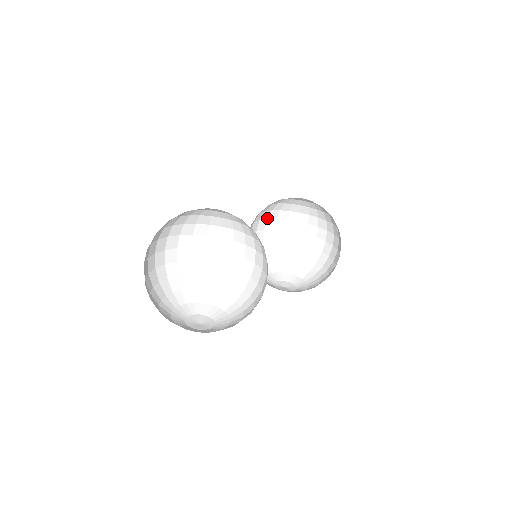
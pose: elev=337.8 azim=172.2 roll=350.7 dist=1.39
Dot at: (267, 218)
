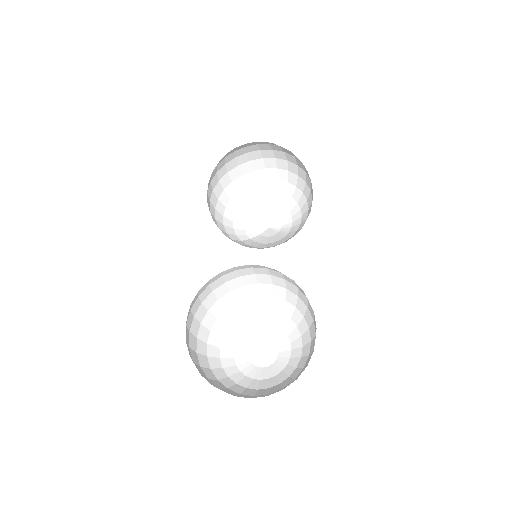
Dot at: (210, 181)
